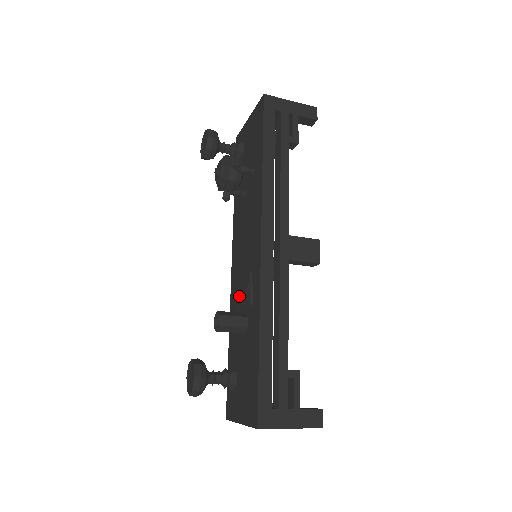
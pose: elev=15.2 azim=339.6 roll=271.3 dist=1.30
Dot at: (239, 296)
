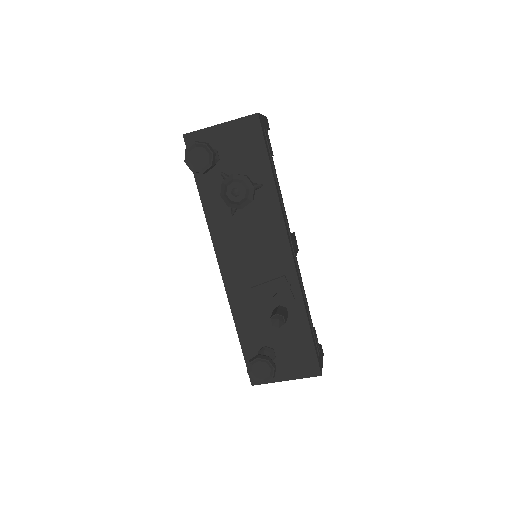
Dot at: (265, 294)
